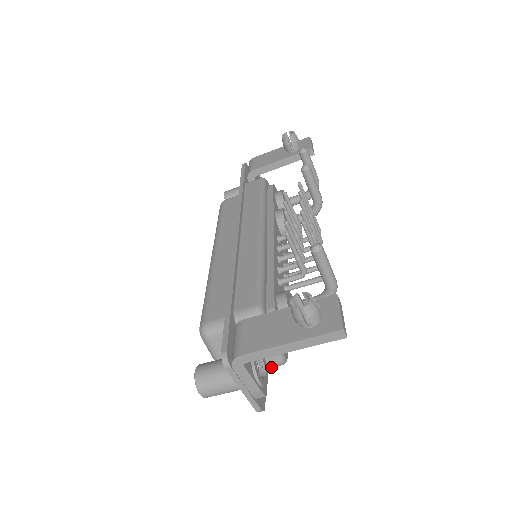
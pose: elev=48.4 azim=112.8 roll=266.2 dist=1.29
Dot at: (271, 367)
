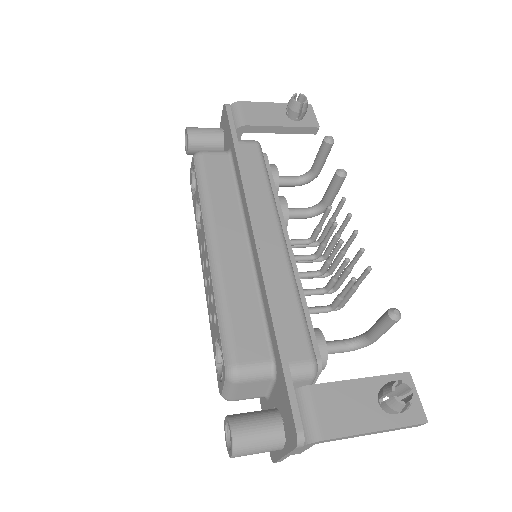
Dot at: occluded
